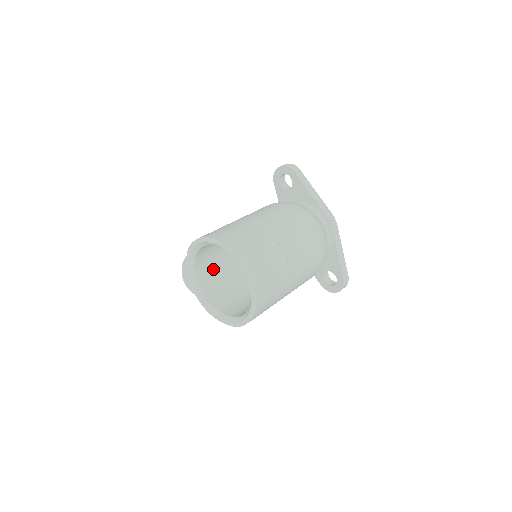
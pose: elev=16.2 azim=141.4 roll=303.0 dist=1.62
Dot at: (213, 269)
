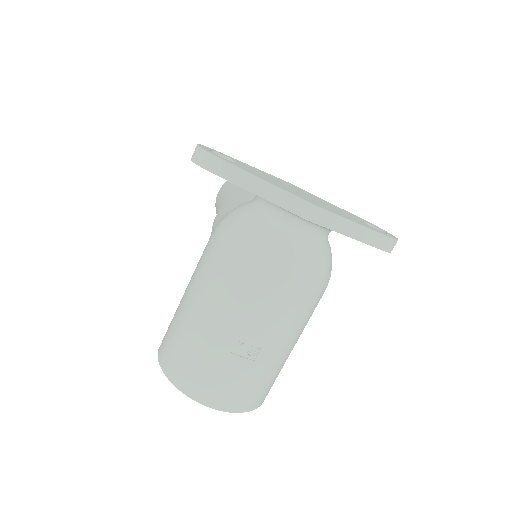
Dot at: occluded
